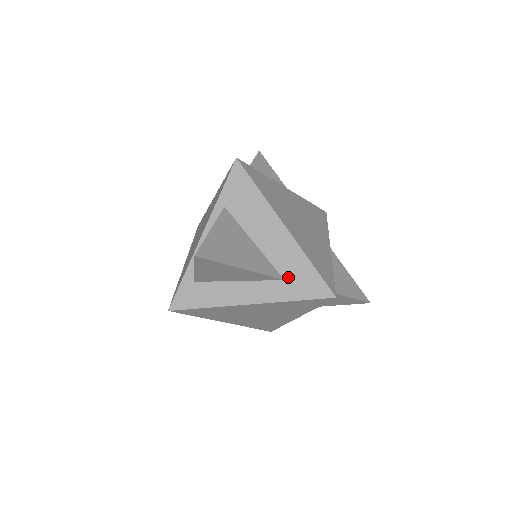
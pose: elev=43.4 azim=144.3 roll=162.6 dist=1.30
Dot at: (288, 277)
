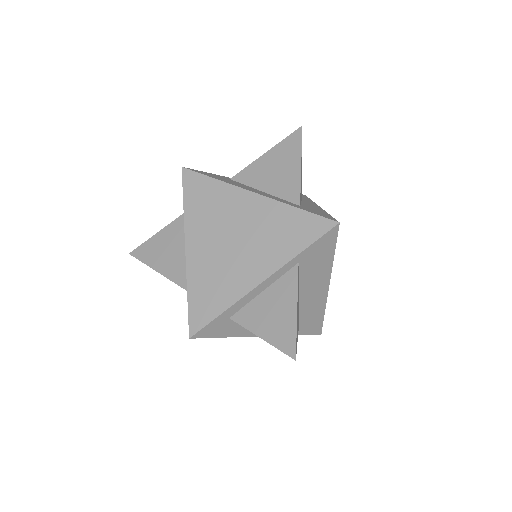
Dot at: (303, 320)
